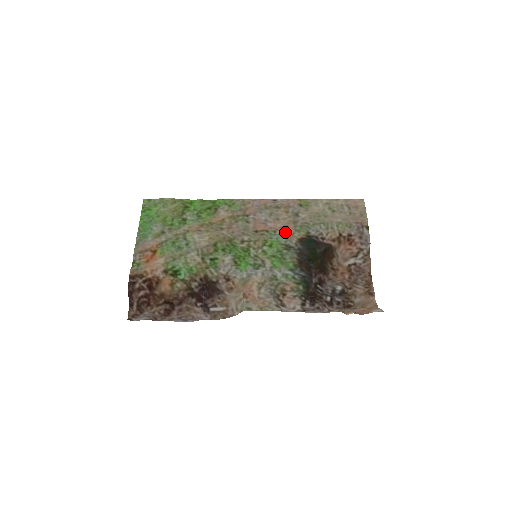
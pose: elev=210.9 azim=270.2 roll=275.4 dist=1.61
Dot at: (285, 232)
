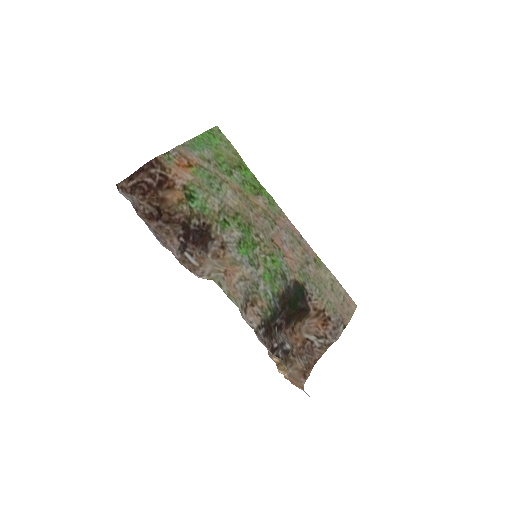
Dot at: (291, 264)
